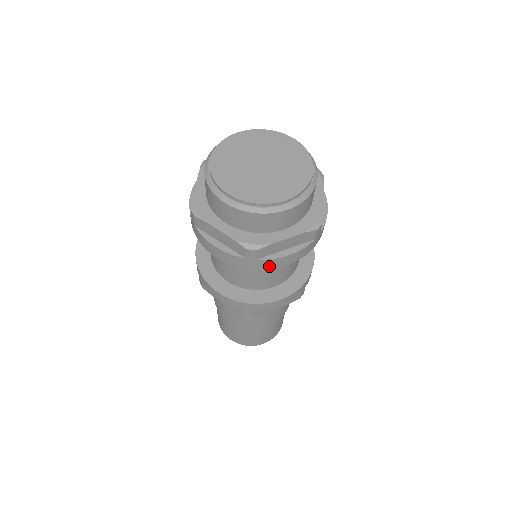
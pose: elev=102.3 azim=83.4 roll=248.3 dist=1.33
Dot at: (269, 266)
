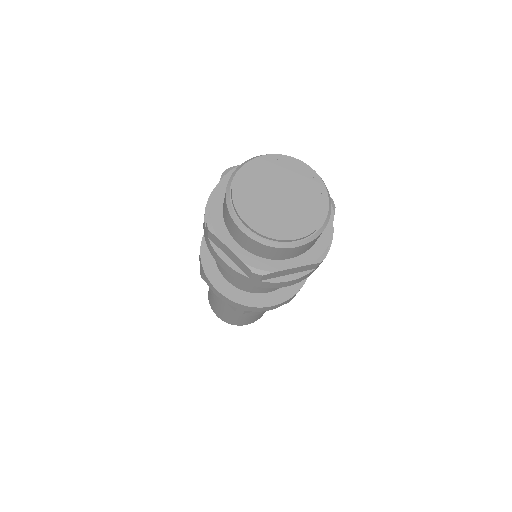
Dot at: occluded
